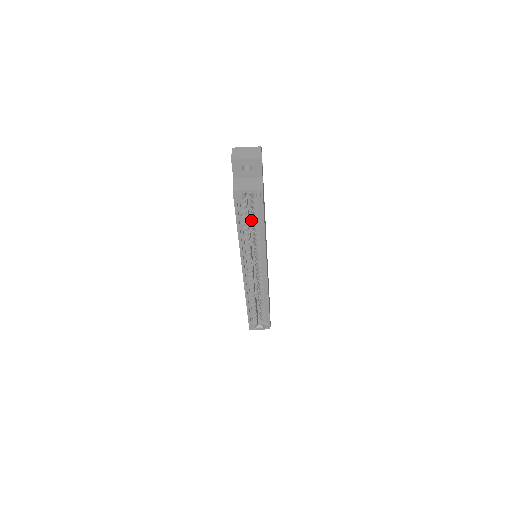
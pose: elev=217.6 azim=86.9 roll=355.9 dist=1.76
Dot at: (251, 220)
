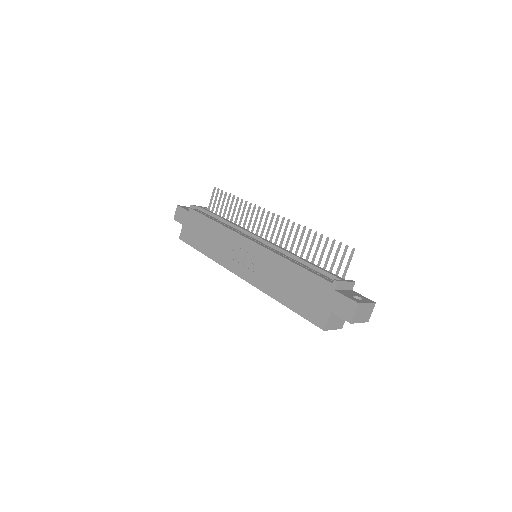
Dot at: occluded
